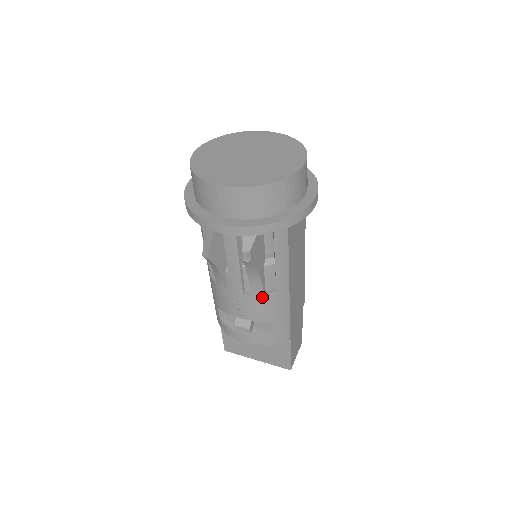
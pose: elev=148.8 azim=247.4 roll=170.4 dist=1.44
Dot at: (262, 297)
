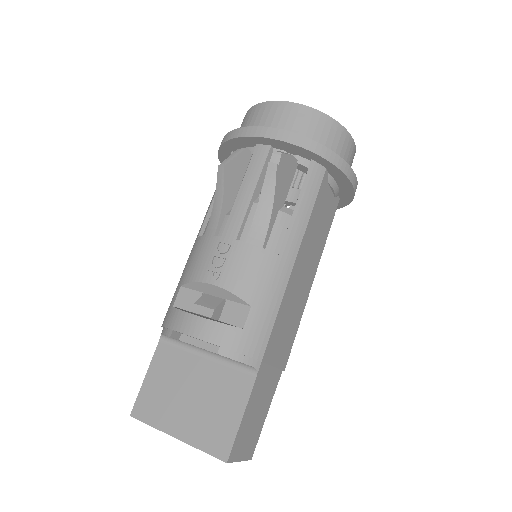
Dot at: (258, 252)
